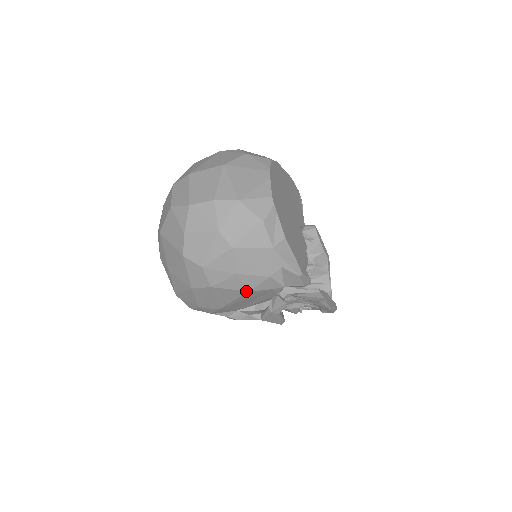
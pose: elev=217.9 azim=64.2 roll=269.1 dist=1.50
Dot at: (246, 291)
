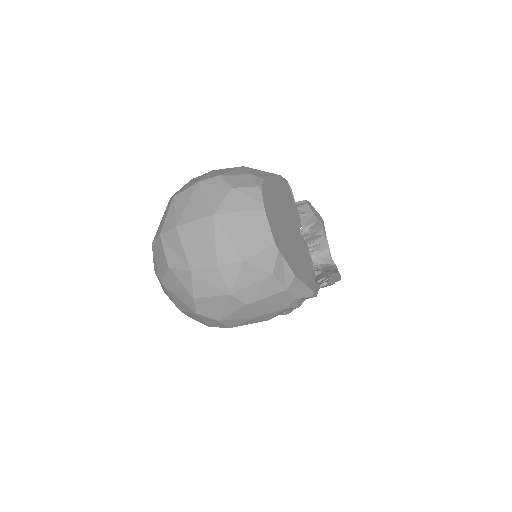
Dot at: occluded
